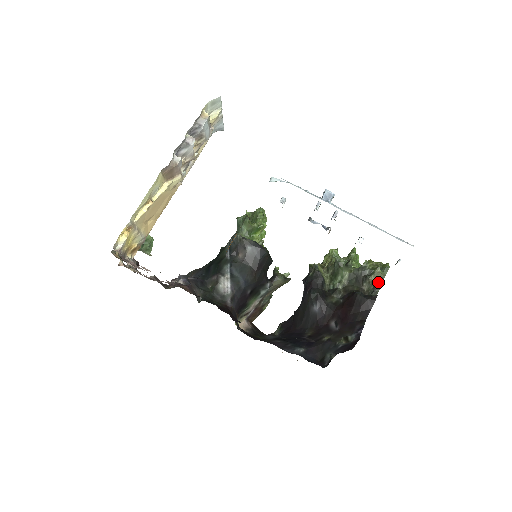
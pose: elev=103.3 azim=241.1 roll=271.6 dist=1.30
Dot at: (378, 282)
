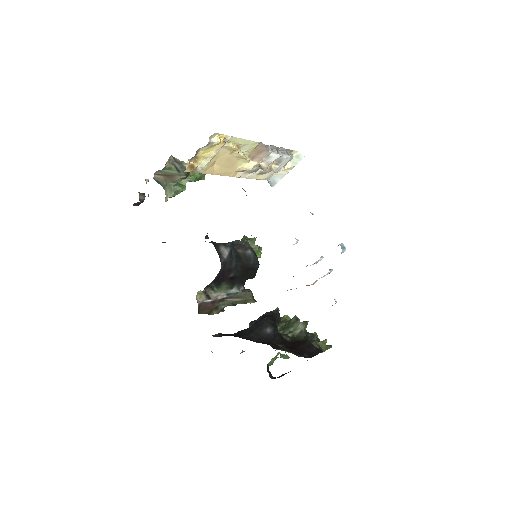
Dot at: (322, 349)
